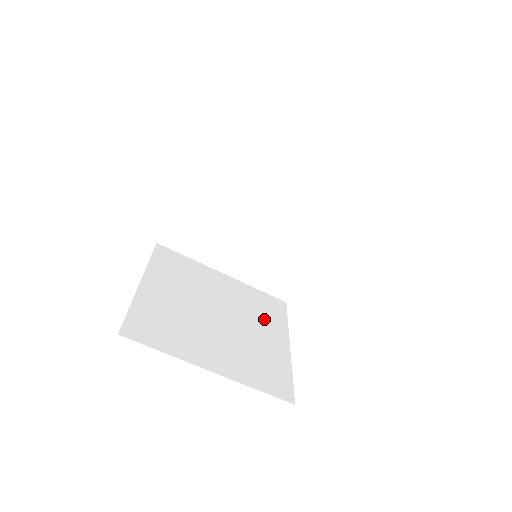
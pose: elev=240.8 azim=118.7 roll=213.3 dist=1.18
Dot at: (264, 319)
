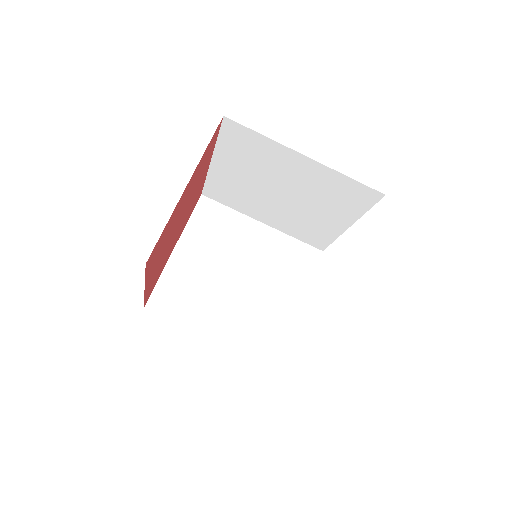
Dot at: occluded
